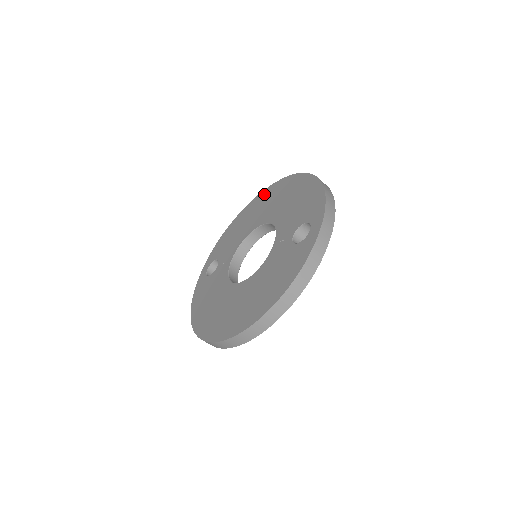
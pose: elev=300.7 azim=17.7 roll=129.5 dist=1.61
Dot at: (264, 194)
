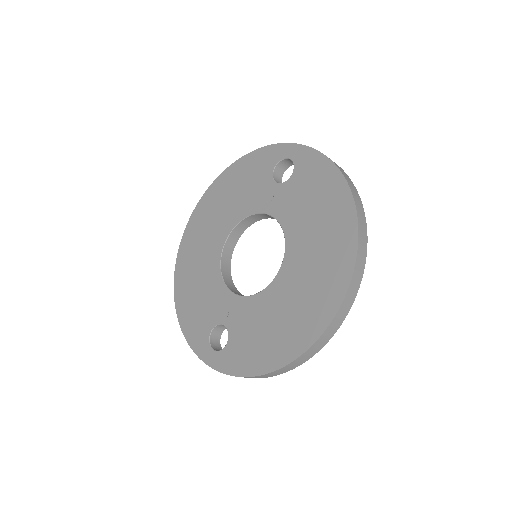
Dot at: (184, 251)
